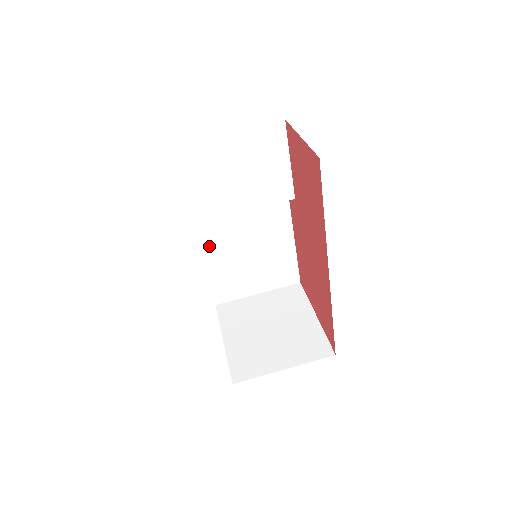
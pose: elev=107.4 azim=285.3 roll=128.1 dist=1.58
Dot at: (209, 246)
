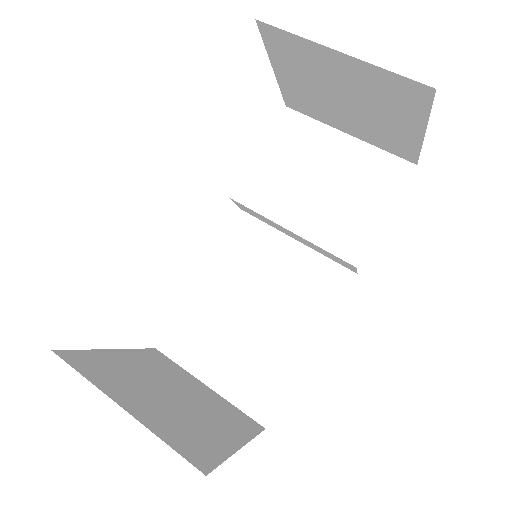
Dot at: (222, 266)
